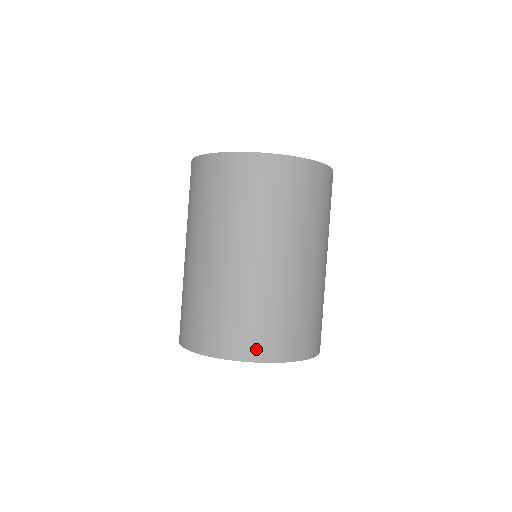
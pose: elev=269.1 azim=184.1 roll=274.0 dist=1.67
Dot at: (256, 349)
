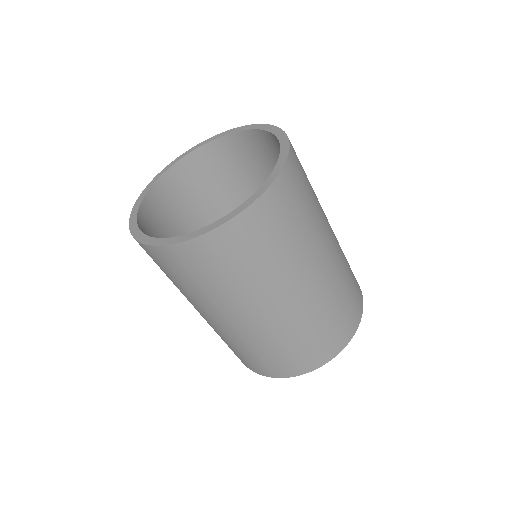
Dot at: (319, 358)
